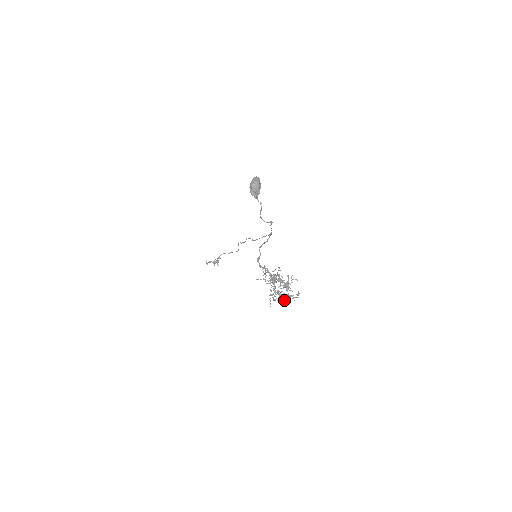
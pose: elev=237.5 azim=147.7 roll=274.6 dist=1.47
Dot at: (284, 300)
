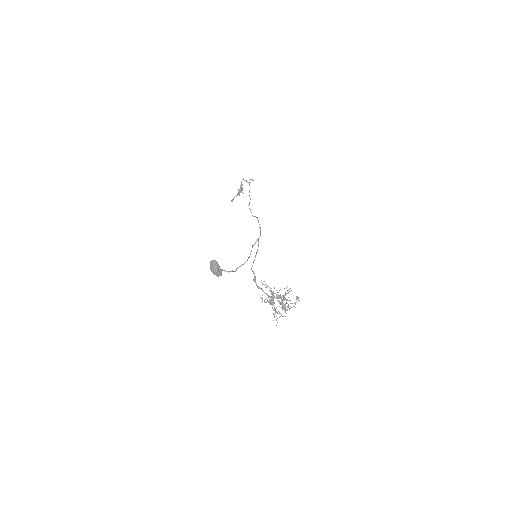
Dot at: occluded
